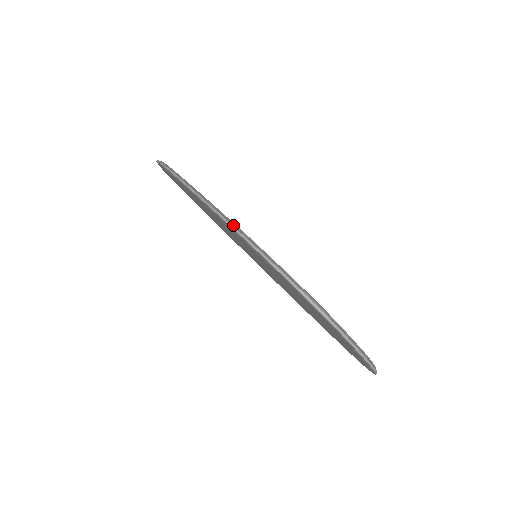
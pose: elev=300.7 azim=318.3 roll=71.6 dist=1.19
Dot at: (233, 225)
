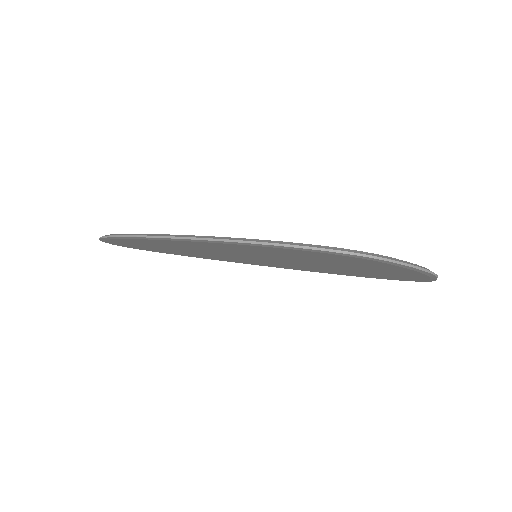
Dot at: (225, 239)
